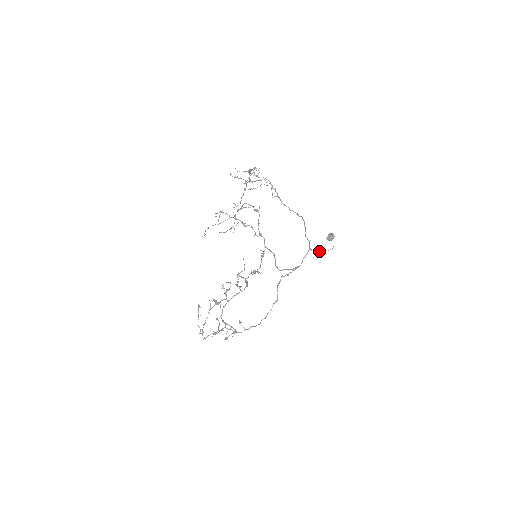
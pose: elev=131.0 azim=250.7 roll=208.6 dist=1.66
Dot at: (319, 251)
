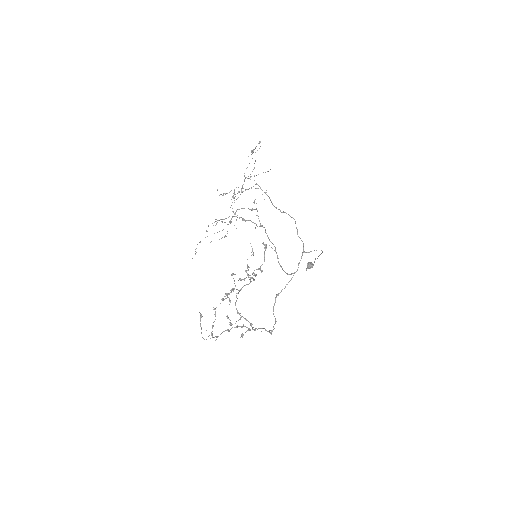
Dot at: occluded
